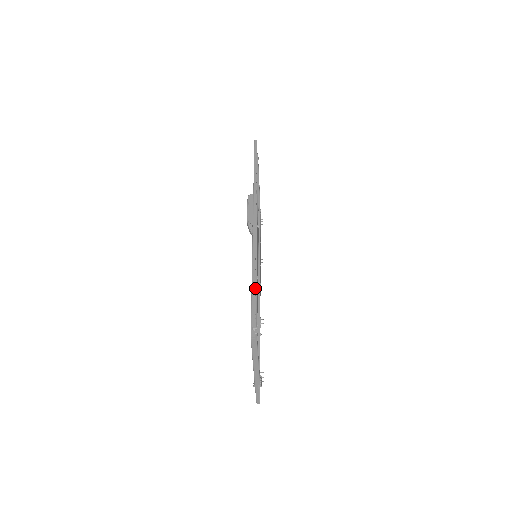
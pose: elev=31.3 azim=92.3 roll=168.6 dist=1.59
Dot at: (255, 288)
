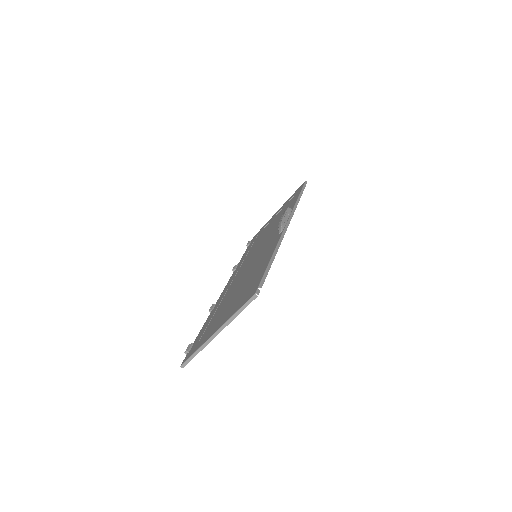
Dot at: occluded
